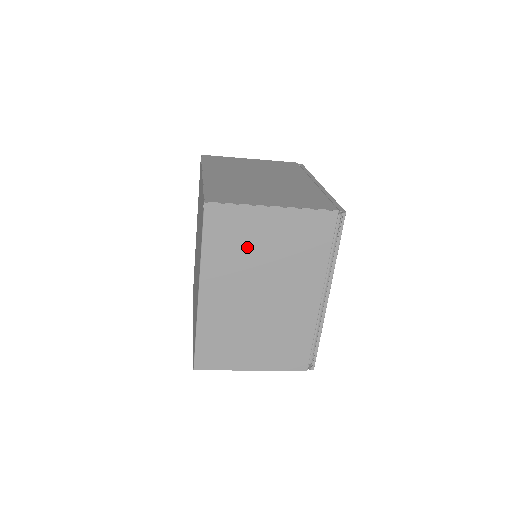
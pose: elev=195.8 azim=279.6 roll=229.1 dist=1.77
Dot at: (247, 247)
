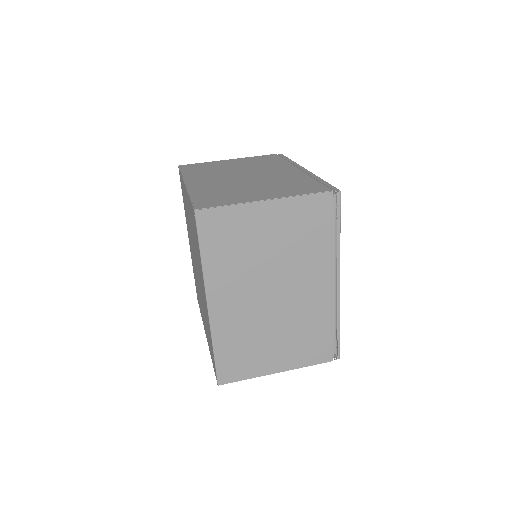
Dot at: (247, 247)
